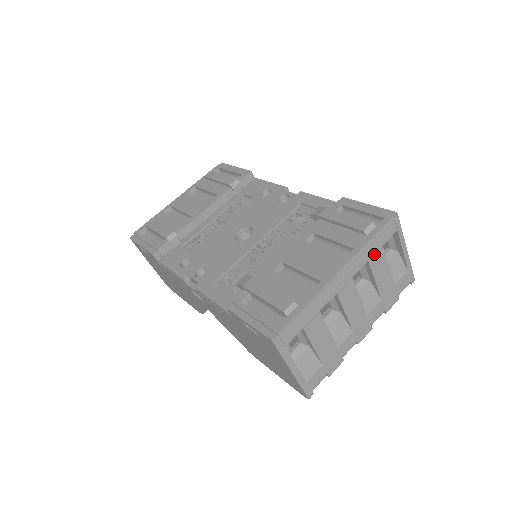
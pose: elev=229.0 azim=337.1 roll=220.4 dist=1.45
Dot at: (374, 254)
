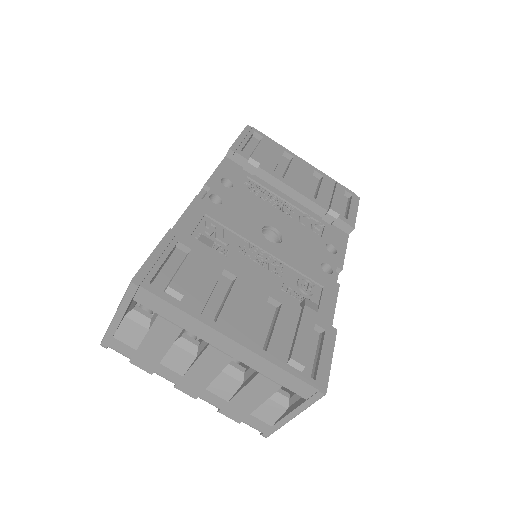
Dot at: (270, 378)
